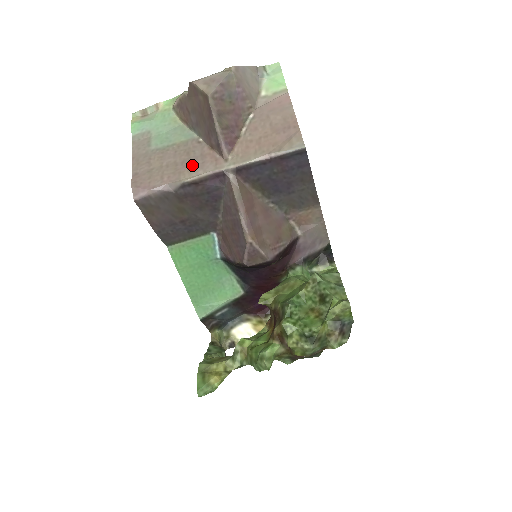
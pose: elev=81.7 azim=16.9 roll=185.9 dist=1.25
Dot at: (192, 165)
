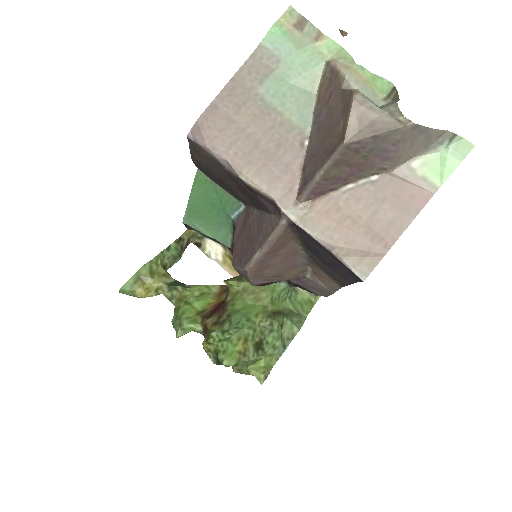
Dot at: (267, 167)
